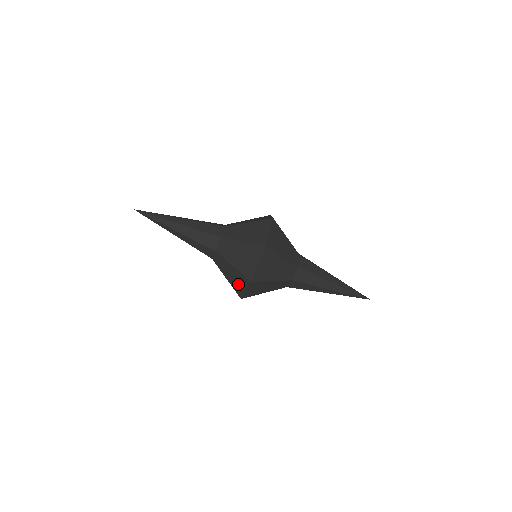
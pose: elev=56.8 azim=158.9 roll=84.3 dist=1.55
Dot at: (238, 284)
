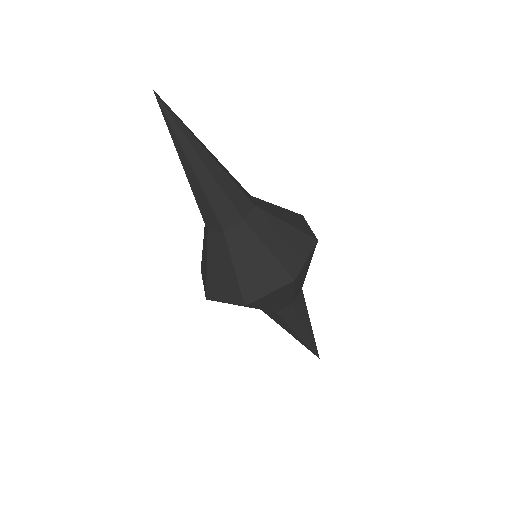
Dot at: (220, 287)
